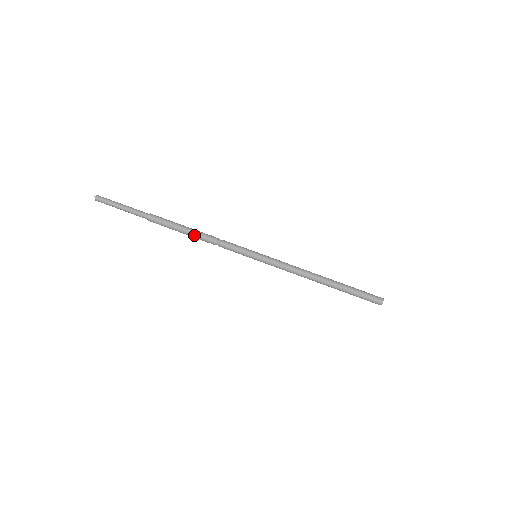
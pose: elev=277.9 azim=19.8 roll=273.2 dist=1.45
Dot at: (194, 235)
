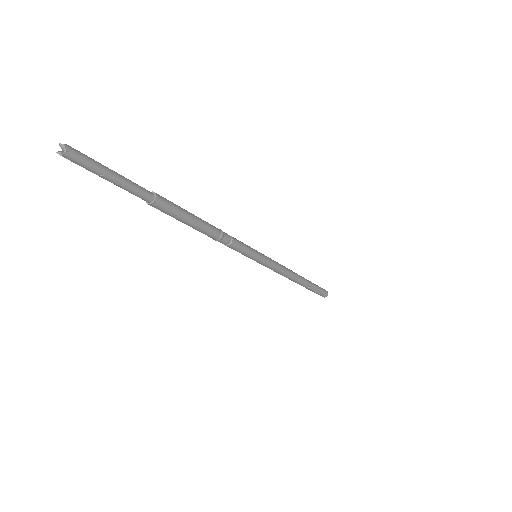
Dot at: (209, 227)
